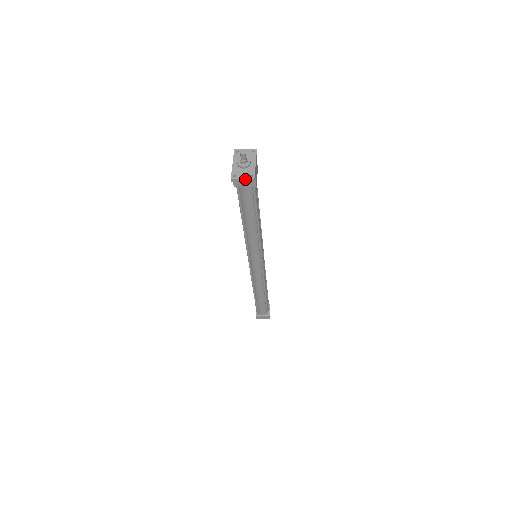
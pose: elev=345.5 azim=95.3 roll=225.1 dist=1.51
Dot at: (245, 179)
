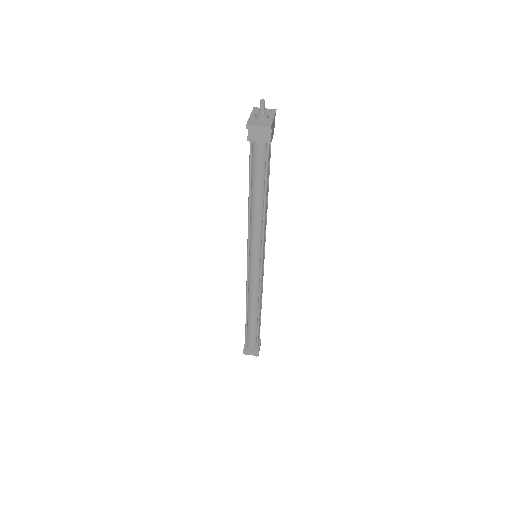
Dot at: (261, 126)
